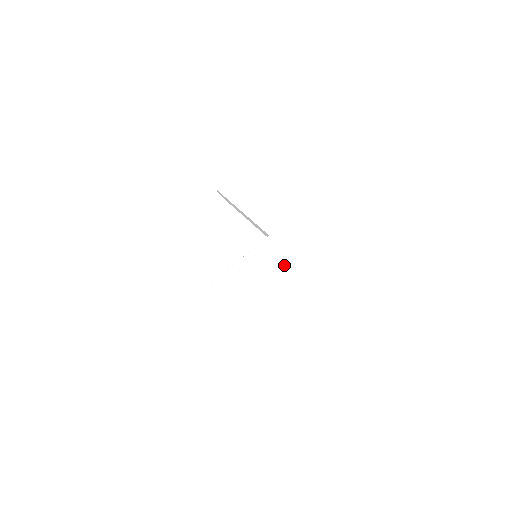
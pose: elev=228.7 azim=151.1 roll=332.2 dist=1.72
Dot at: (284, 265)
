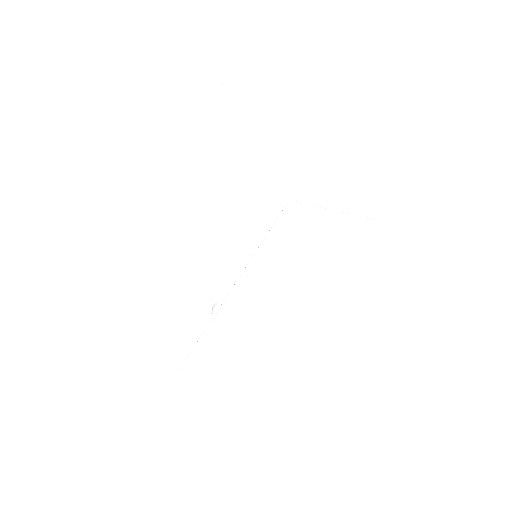
Dot at: (294, 287)
